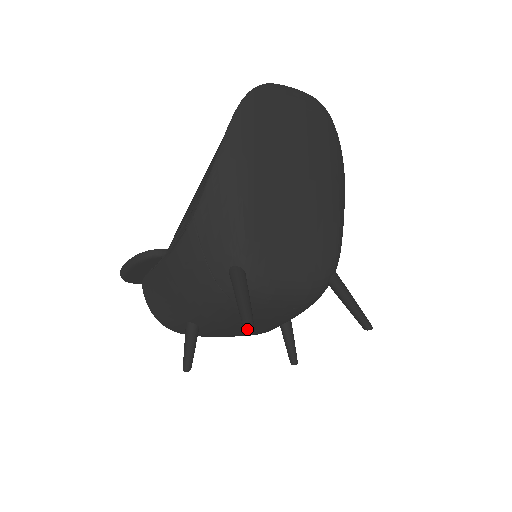
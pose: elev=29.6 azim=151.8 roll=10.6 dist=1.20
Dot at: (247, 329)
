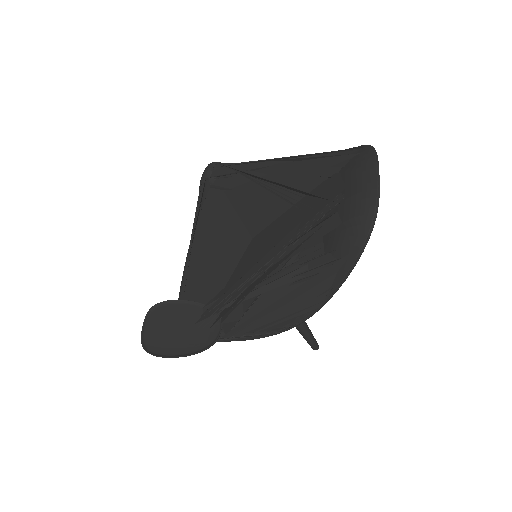
Dot at: occluded
